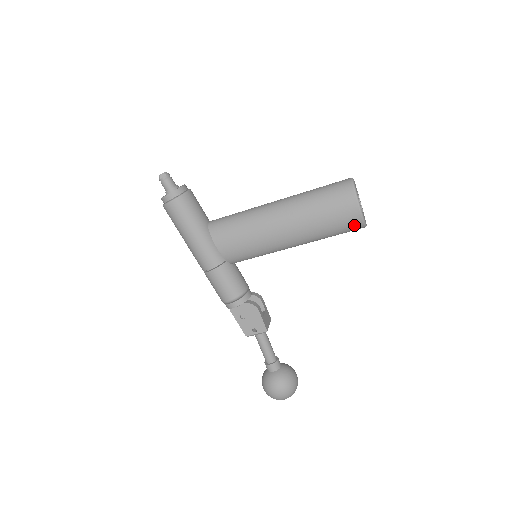
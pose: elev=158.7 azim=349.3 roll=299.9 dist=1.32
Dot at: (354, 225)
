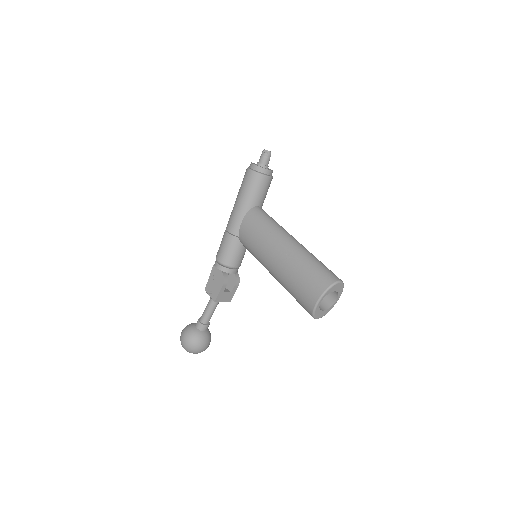
Dot at: (307, 307)
